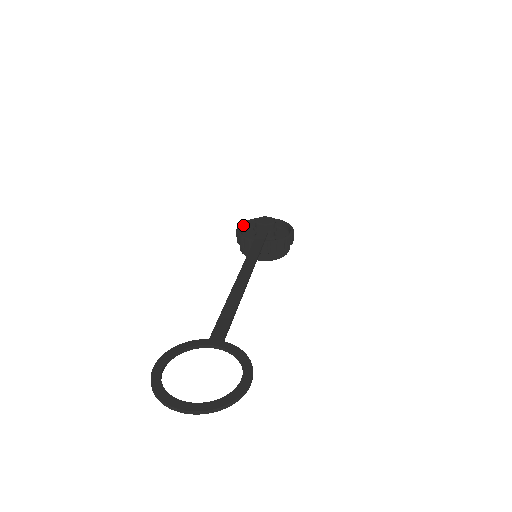
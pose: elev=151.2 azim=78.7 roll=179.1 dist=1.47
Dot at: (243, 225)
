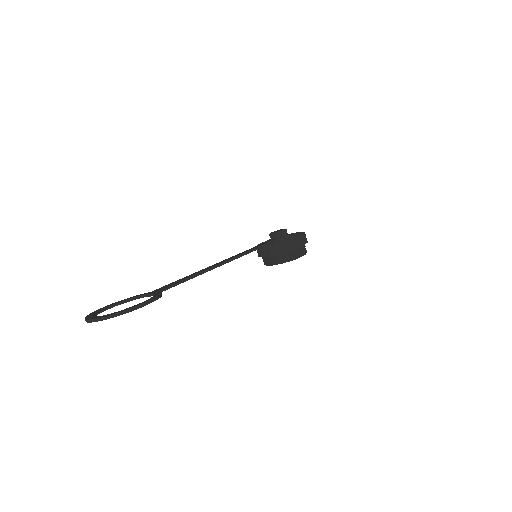
Dot at: occluded
